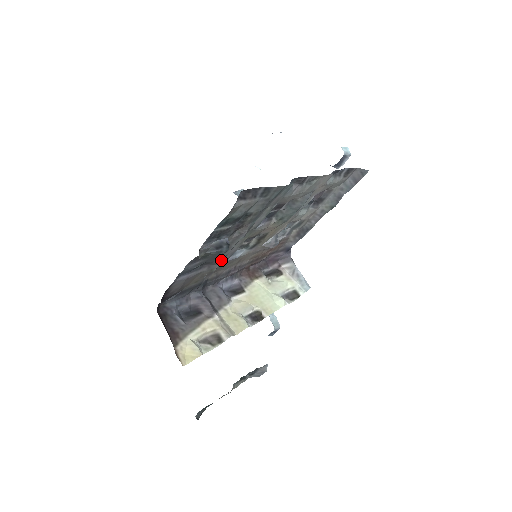
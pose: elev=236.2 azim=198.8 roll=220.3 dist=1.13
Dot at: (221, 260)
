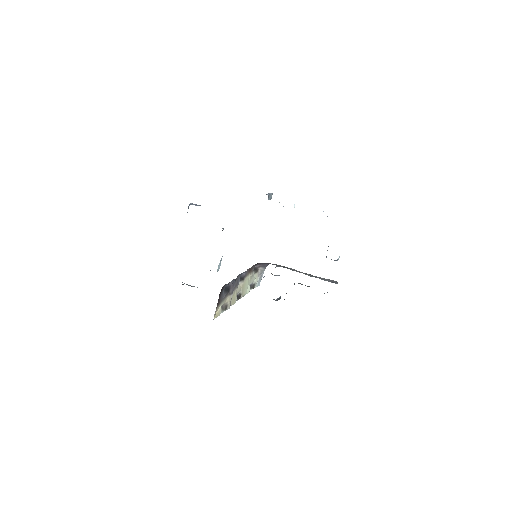
Dot at: occluded
